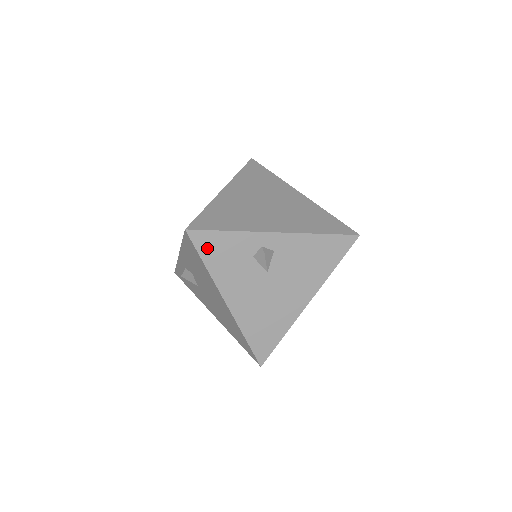
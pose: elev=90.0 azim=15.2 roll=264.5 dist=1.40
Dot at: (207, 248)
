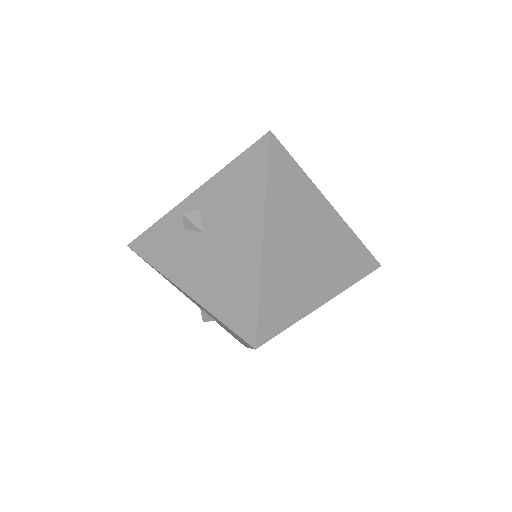
Dot at: (147, 249)
